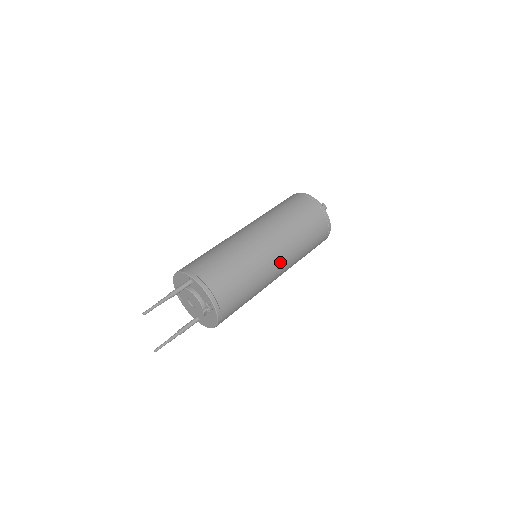
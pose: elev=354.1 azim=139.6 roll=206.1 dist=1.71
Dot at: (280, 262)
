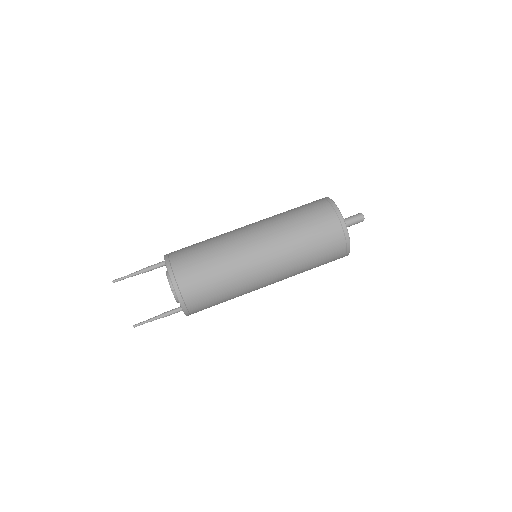
Dot at: (264, 258)
